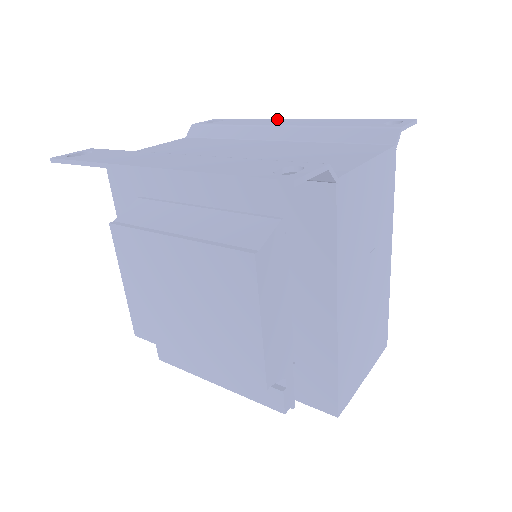
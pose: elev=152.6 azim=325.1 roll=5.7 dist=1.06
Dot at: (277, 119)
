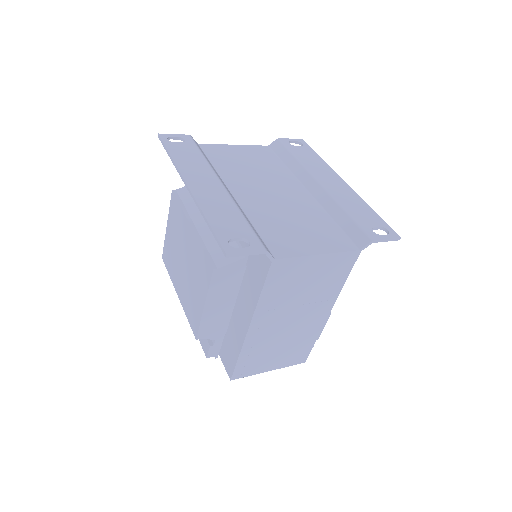
Dot at: (331, 170)
